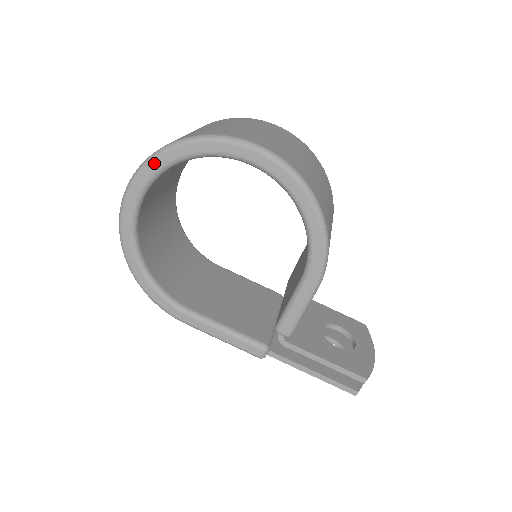
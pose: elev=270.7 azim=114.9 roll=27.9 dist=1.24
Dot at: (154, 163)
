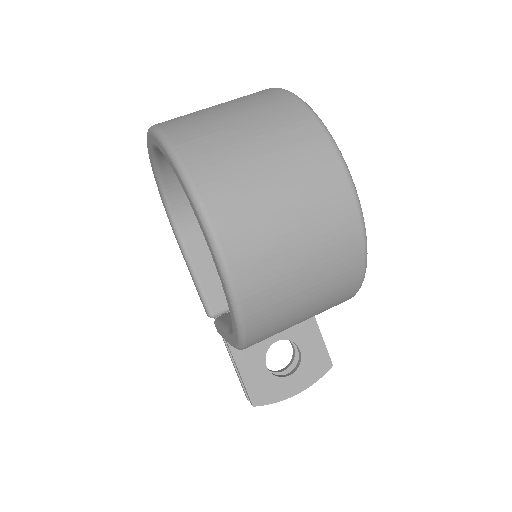
Dot at: (158, 142)
